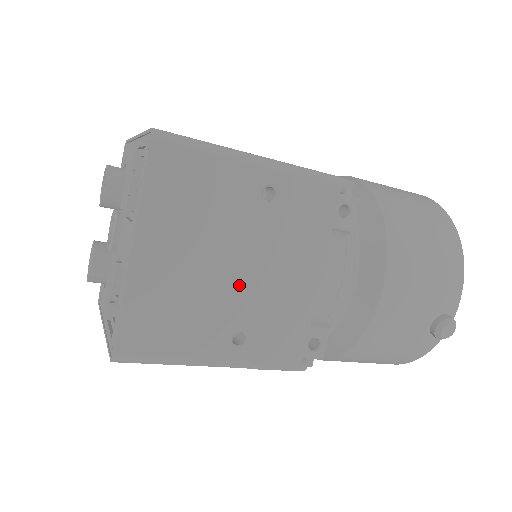
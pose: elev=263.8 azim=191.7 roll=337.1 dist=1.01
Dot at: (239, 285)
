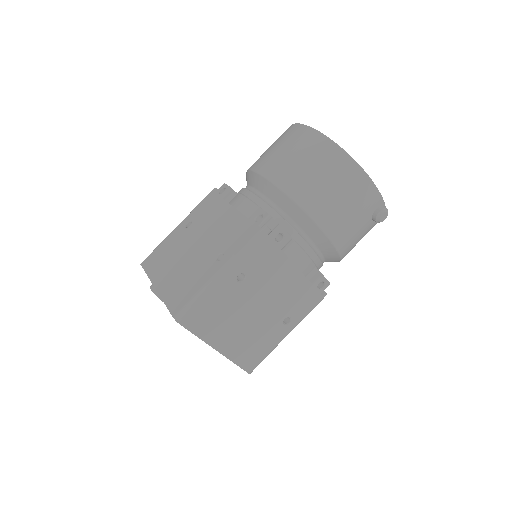
Dot at: (267, 311)
